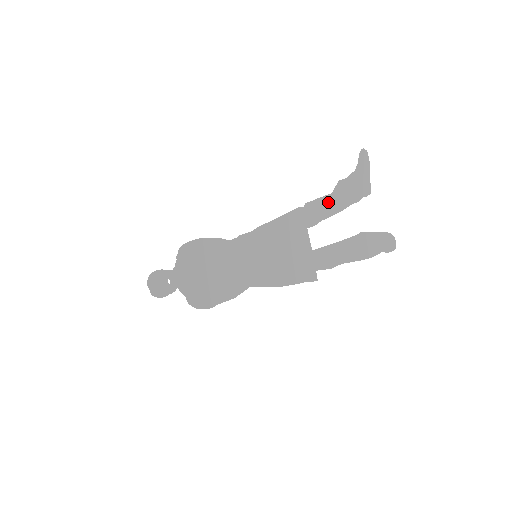
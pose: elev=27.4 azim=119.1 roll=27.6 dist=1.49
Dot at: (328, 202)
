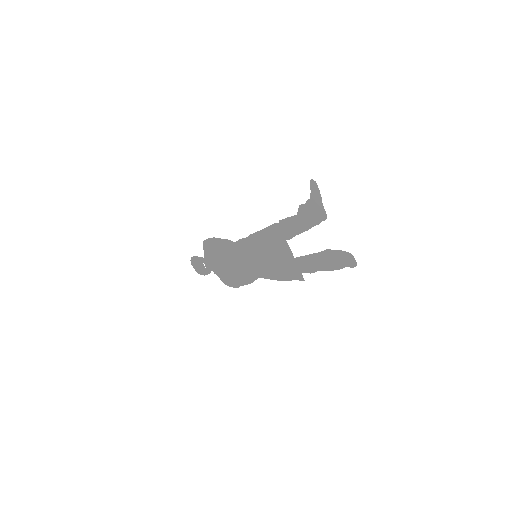
Dot at: (296, 222)
